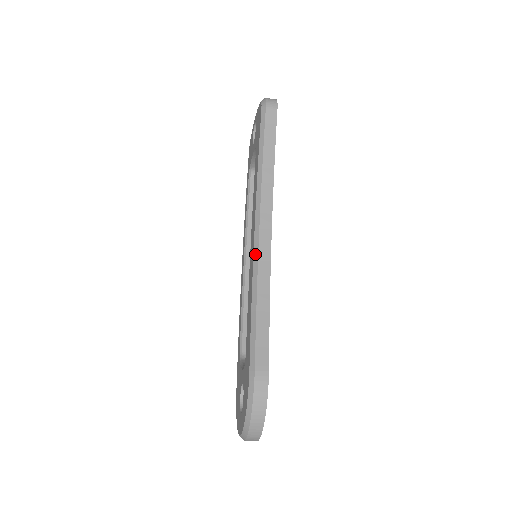
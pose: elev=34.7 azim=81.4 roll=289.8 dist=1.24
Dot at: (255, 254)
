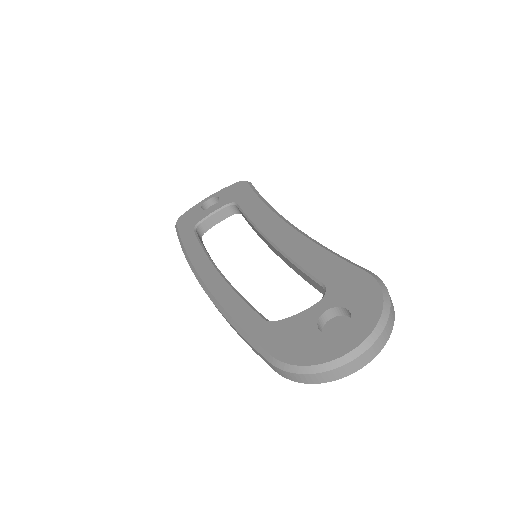
Dot at: (298, 230)
